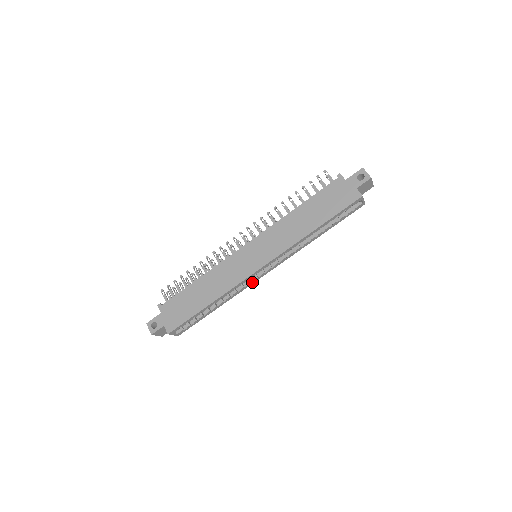
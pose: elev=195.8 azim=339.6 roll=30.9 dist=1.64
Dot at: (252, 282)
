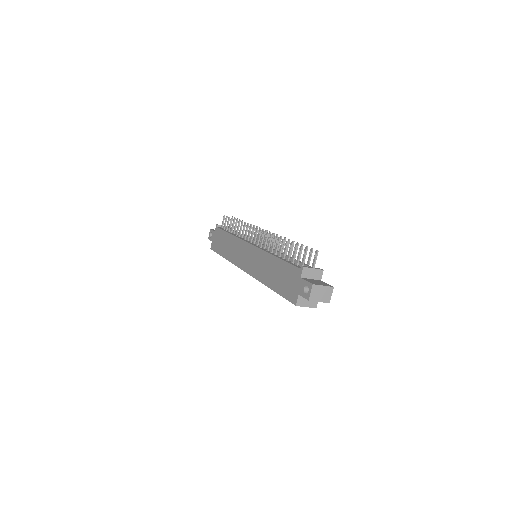
Dot at: occluded
